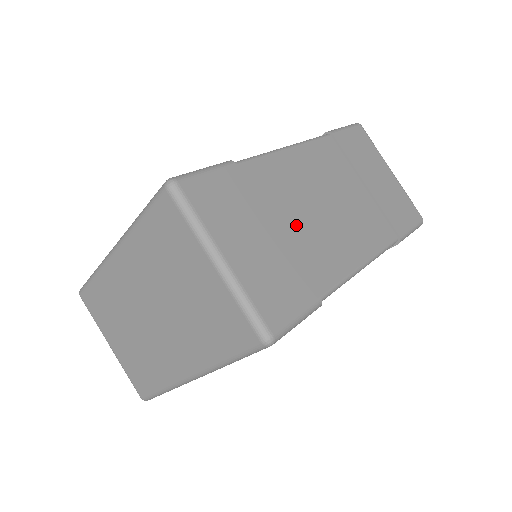
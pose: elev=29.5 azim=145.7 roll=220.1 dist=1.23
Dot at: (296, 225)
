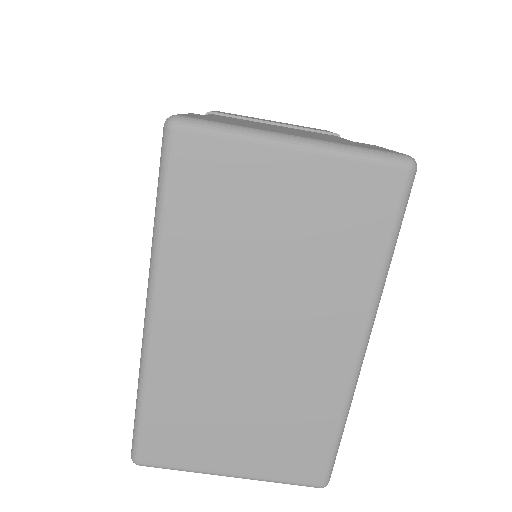
Dot at: occluded
